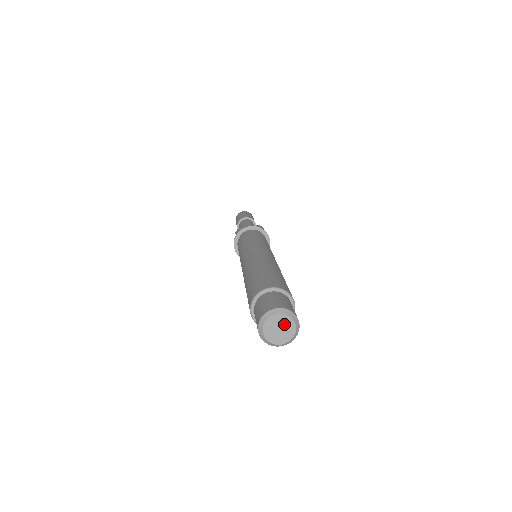
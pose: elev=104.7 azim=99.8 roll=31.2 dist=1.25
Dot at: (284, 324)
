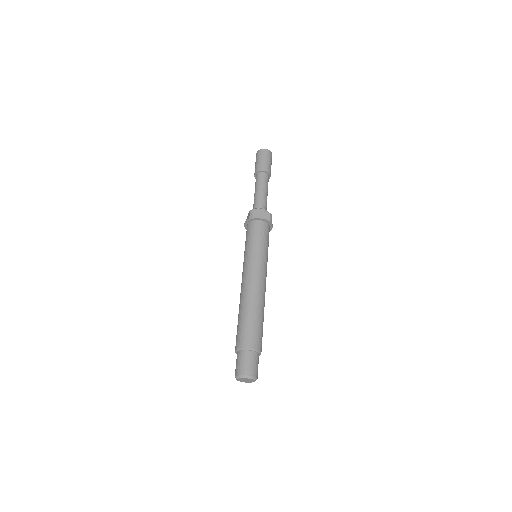
Dot at: (249, 380)
